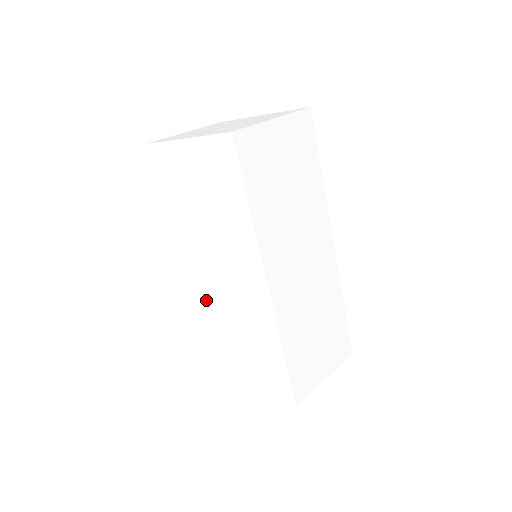
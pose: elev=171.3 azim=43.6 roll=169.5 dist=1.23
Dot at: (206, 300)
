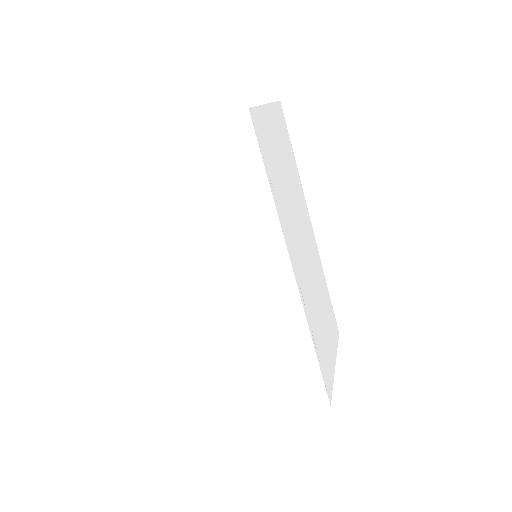
Dot at: occluded
